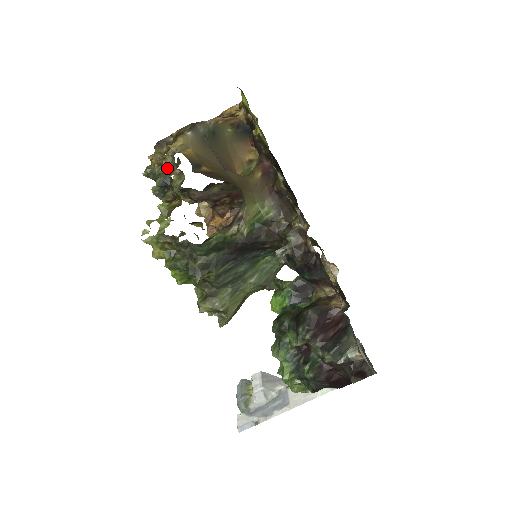
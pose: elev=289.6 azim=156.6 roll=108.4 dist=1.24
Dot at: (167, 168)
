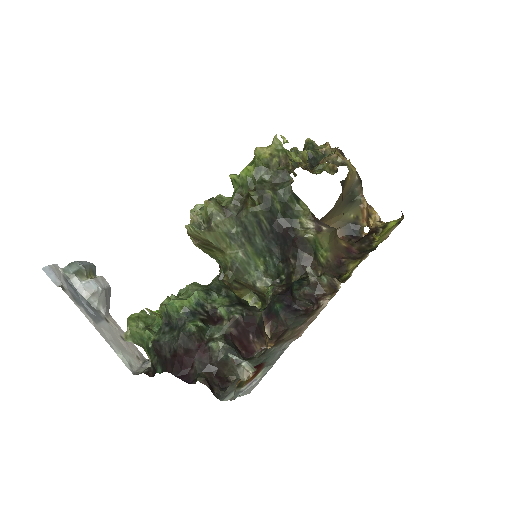
Dot at: (331, 158)
